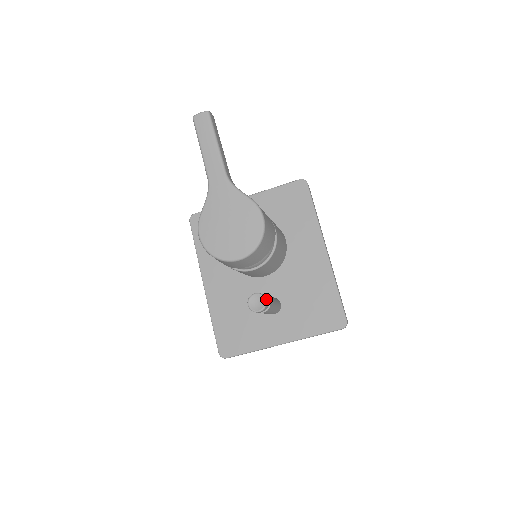
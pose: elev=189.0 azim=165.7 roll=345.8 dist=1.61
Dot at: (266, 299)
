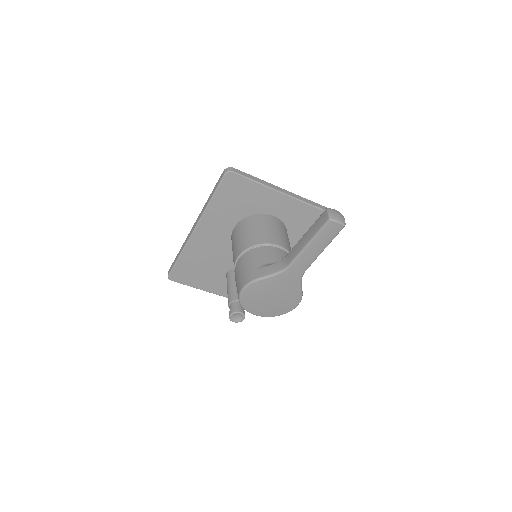
Dot at: occluded
